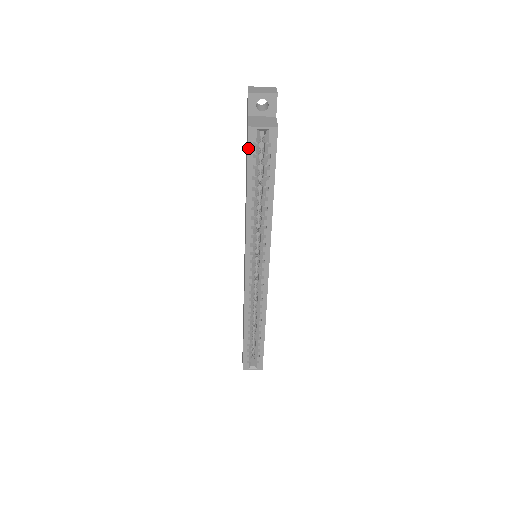
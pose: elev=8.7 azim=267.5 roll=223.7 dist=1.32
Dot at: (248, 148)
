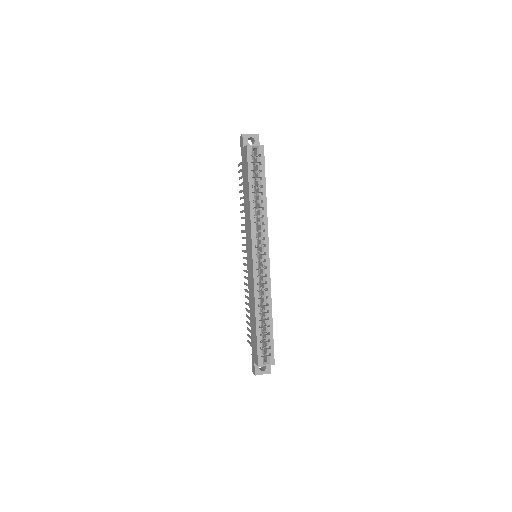
Dot at: (248, 158)
